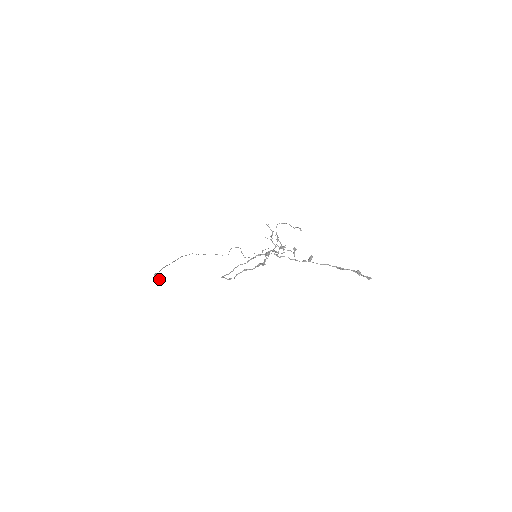
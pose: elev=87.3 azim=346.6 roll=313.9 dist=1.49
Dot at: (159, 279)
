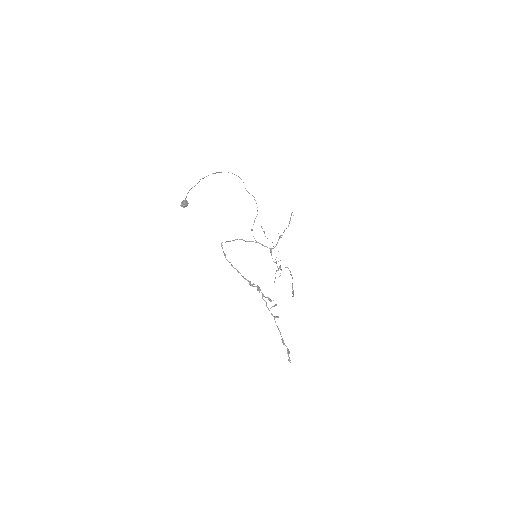
Dot at: occluded
